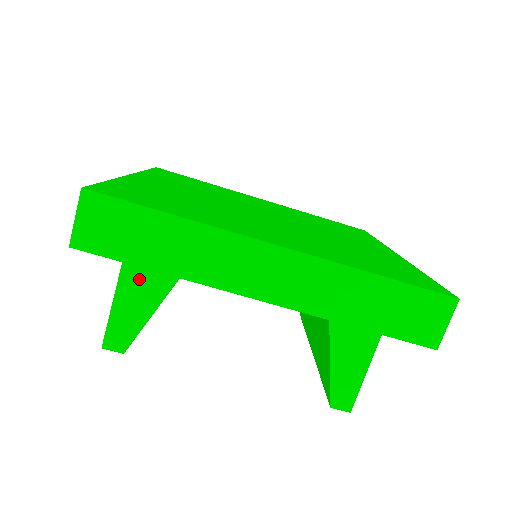
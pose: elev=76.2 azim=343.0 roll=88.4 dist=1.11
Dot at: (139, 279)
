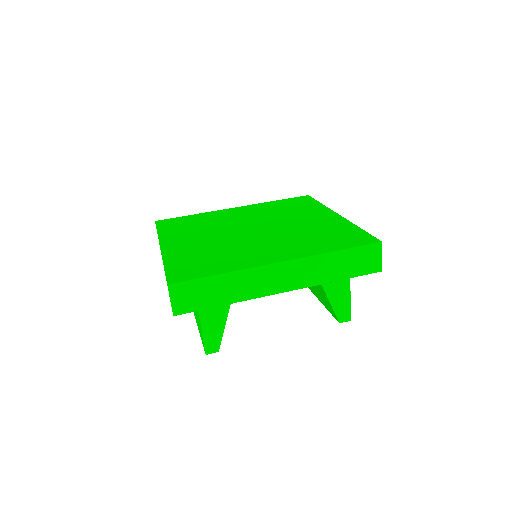
Dot at: (210, 311)
